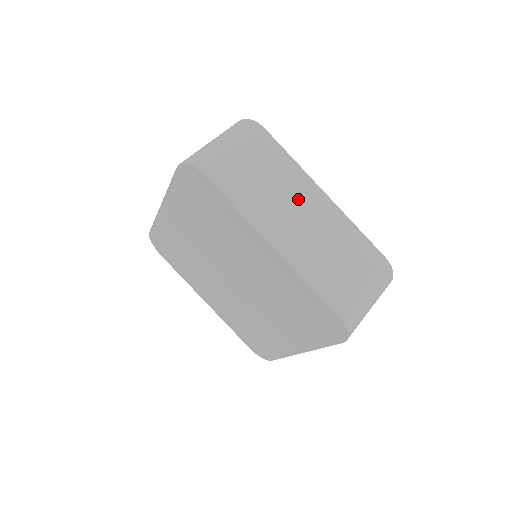
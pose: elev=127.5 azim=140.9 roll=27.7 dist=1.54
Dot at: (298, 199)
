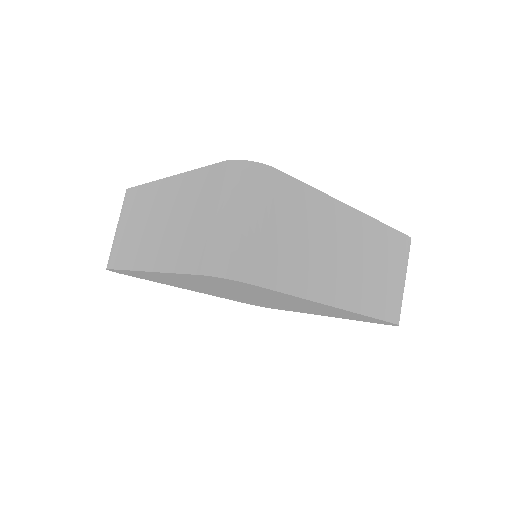
Dot at: (335, 235)
